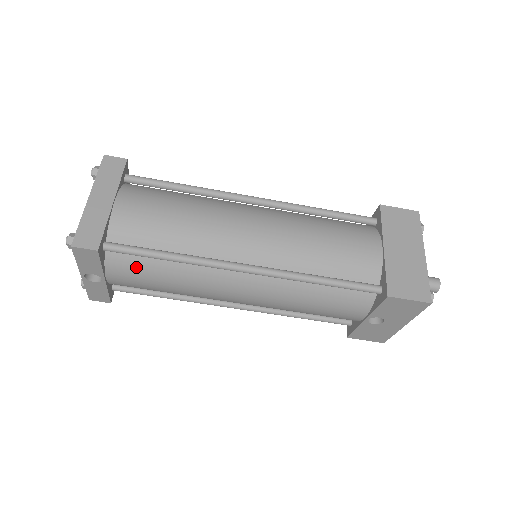
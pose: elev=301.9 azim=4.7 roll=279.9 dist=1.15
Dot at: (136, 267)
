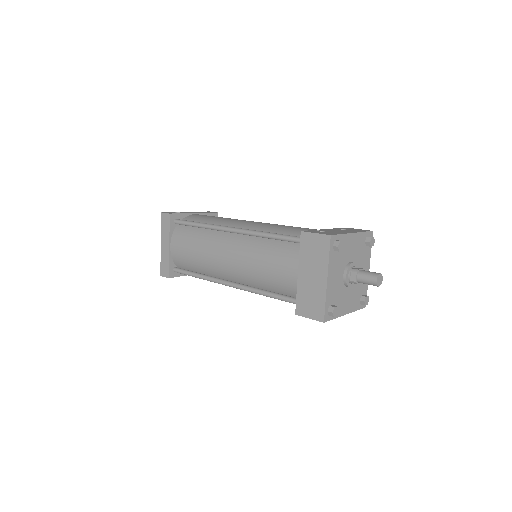
Dot at: occluded
